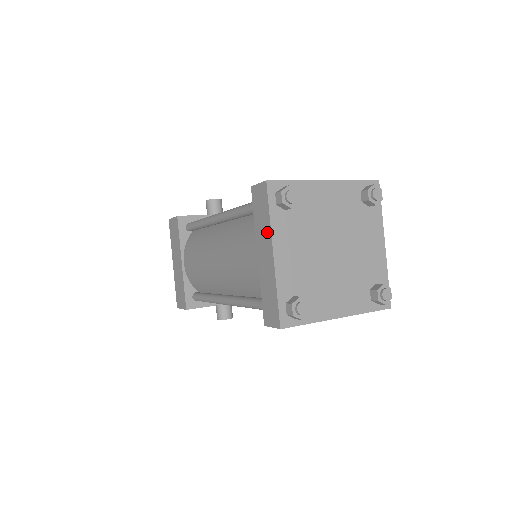
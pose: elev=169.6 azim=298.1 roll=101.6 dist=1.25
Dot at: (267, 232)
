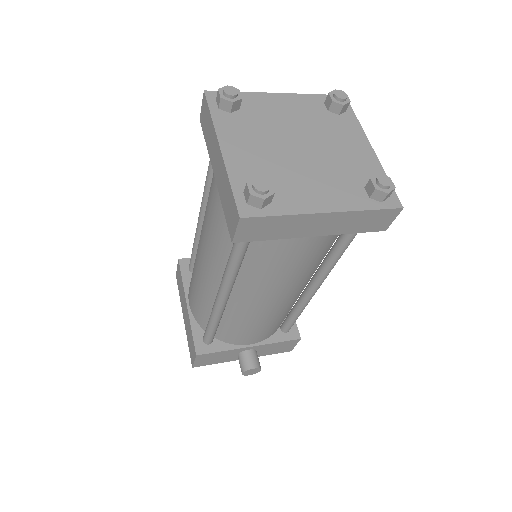
Dot at: (213, 135)
